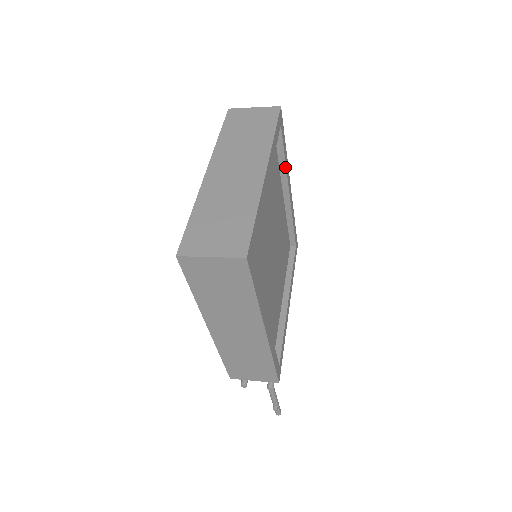
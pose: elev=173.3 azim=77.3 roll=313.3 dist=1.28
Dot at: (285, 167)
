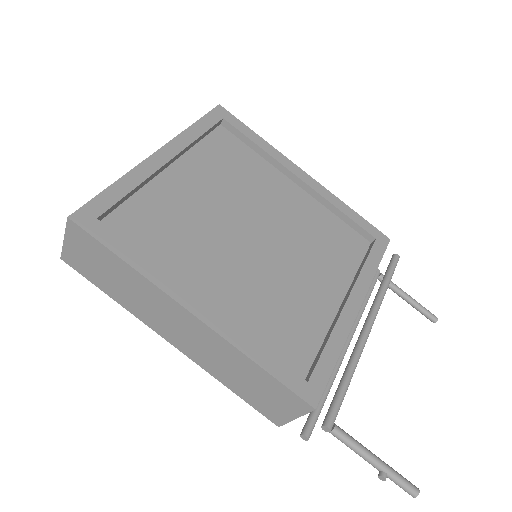
Dot at: (267, 154)
